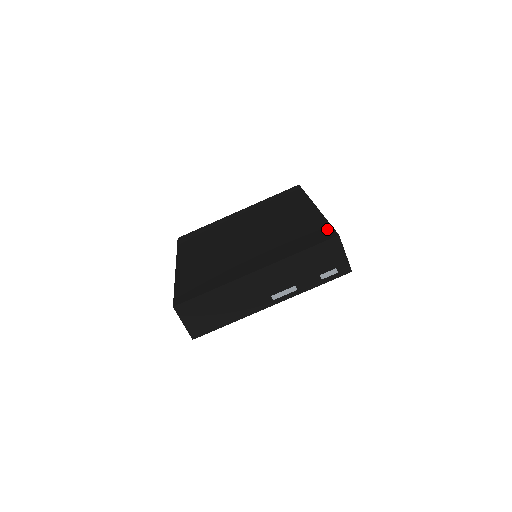
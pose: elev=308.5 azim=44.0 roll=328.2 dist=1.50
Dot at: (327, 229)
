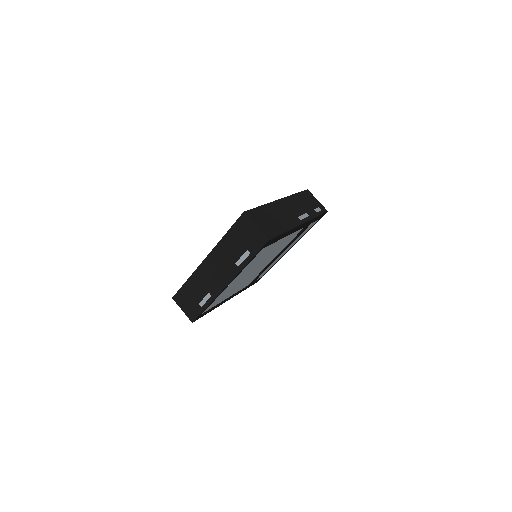
Dot at: occluded
